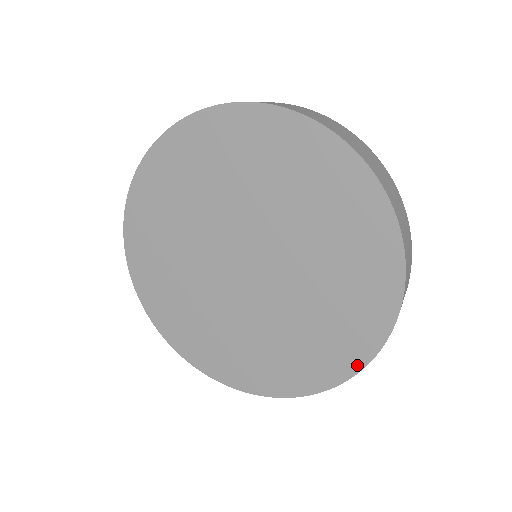
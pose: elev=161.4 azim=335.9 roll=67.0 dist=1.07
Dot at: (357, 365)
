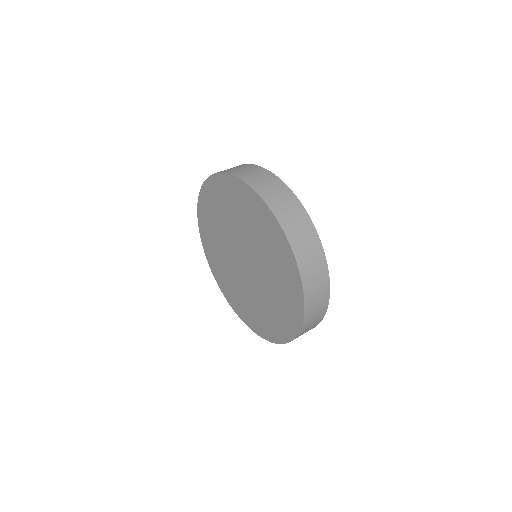
Dot at: (251, 327)
